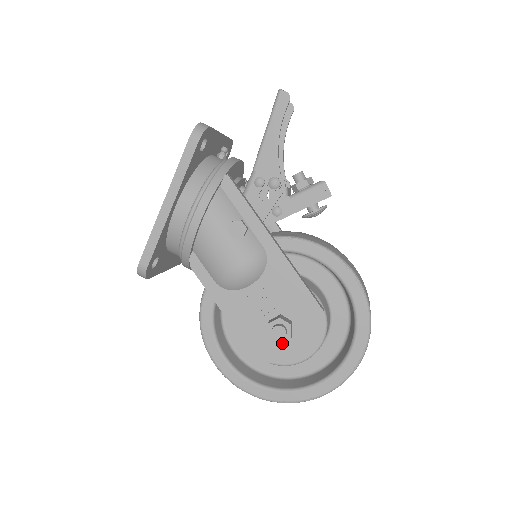
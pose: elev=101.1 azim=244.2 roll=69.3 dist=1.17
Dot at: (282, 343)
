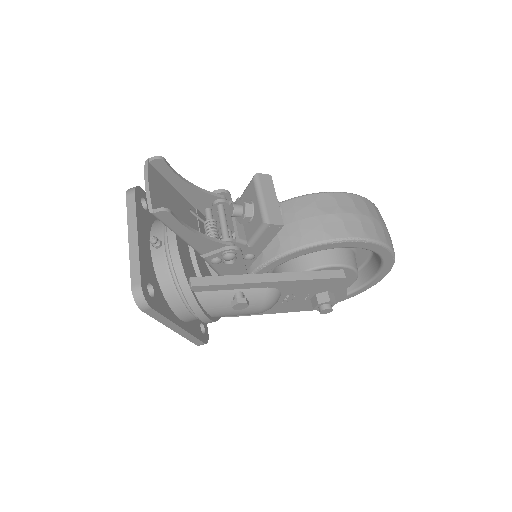
Dot at: occluded
